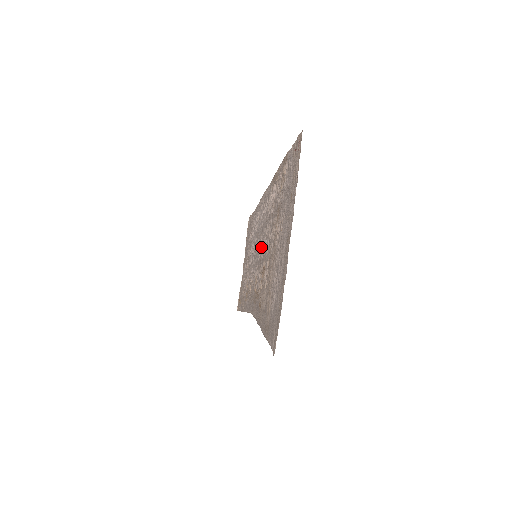
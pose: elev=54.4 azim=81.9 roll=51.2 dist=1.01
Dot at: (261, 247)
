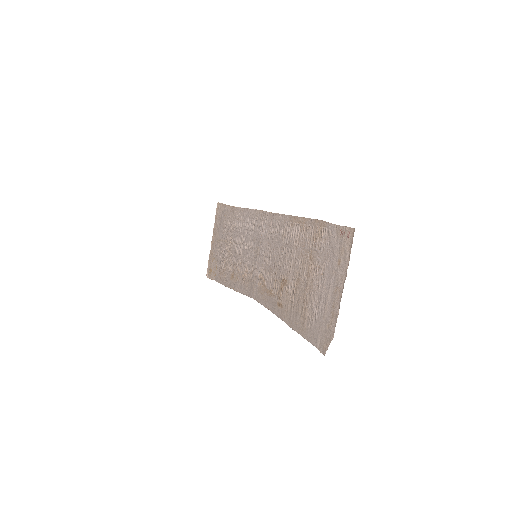
Dot at: (271, 257)
